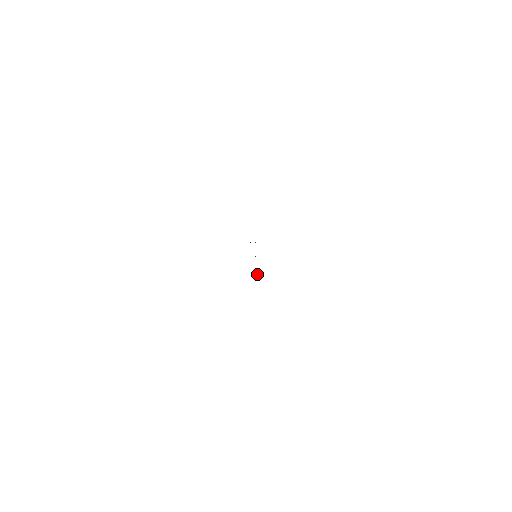
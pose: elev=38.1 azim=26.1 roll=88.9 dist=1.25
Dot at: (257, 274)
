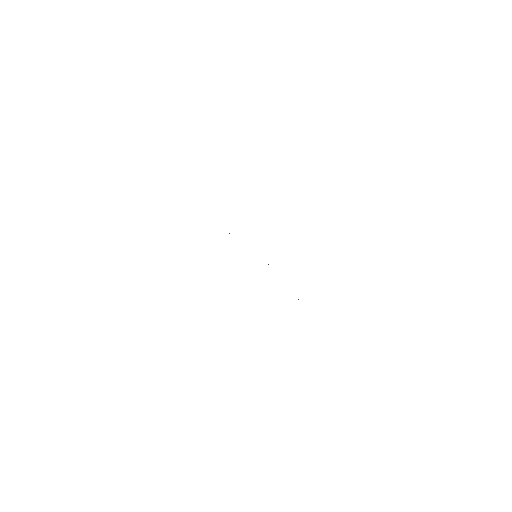
Dot at: occluded
